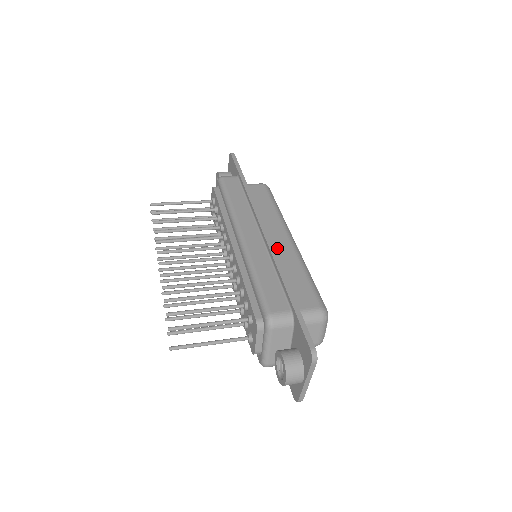
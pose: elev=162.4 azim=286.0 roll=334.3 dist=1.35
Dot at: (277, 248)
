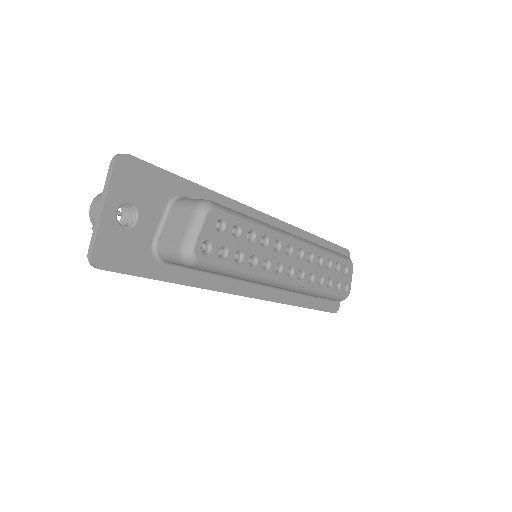
Dot at: occluded
